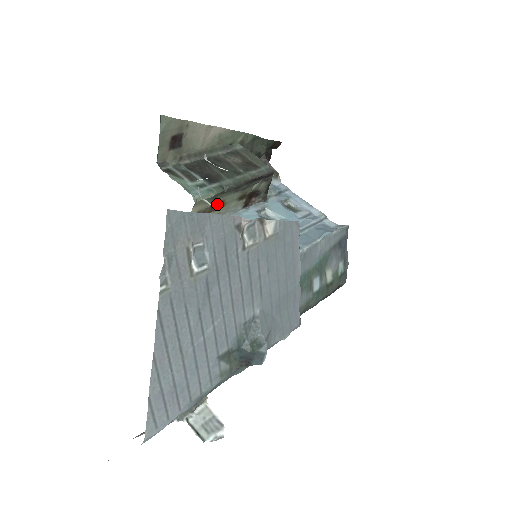
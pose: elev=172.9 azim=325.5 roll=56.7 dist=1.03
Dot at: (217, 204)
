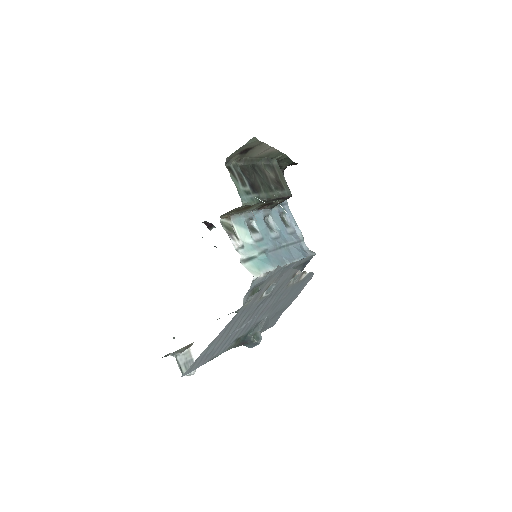
Dot at: (248, 207)
